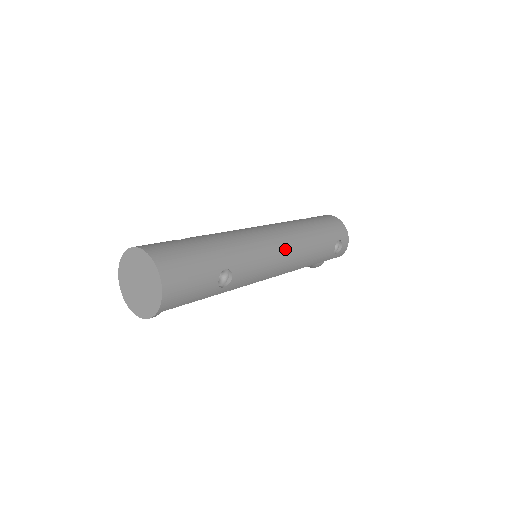
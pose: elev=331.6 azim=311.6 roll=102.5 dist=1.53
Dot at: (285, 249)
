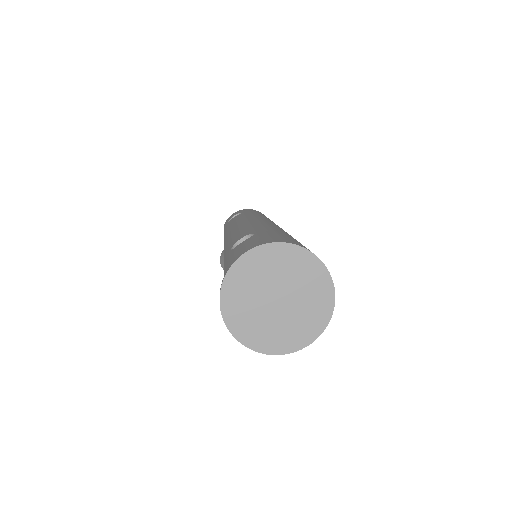
Dot at: occluded
